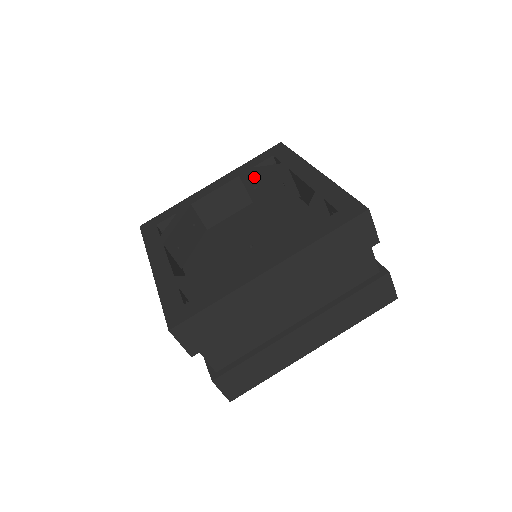
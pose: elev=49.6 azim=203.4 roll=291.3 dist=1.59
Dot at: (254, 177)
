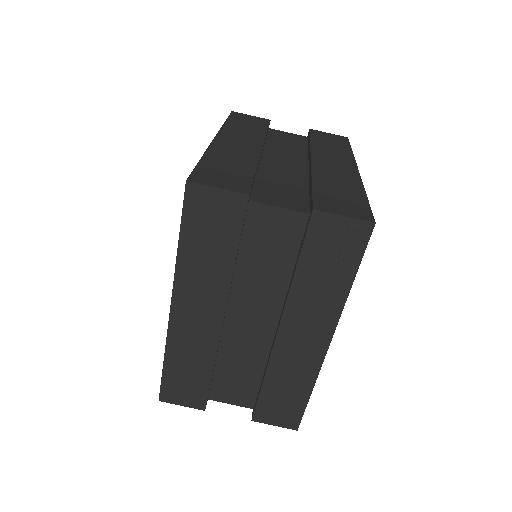
Dot at: occluded
